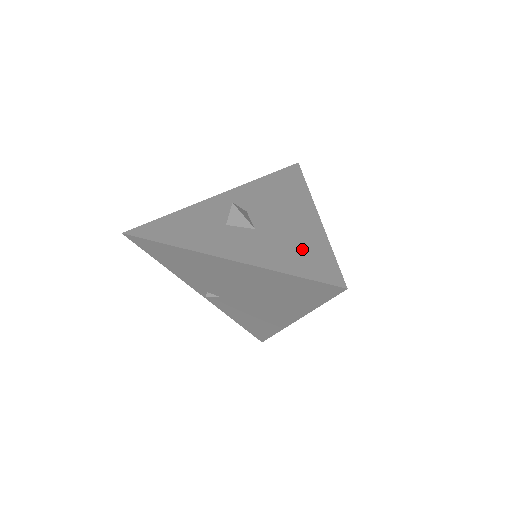
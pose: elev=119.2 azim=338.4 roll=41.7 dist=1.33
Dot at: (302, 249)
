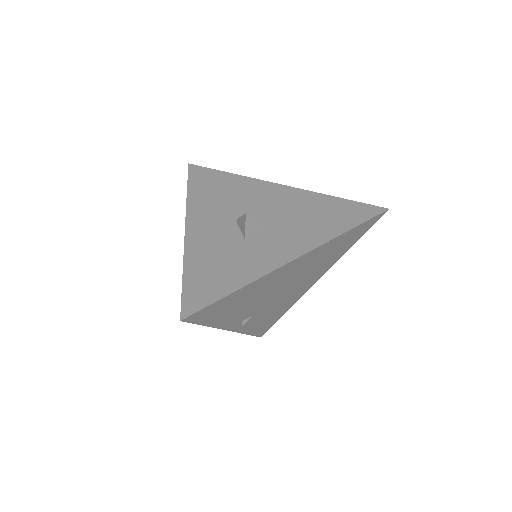
Dot at: (323, 211)
